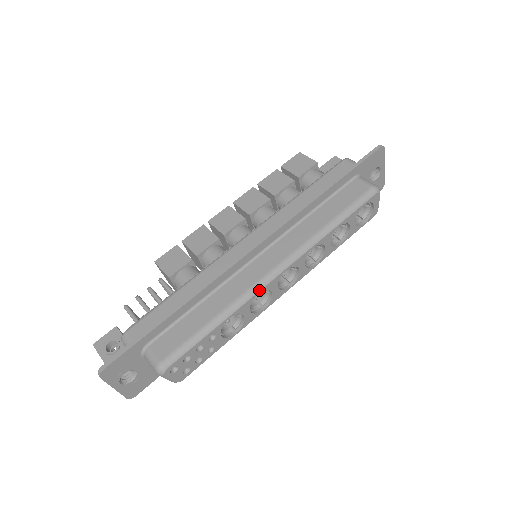
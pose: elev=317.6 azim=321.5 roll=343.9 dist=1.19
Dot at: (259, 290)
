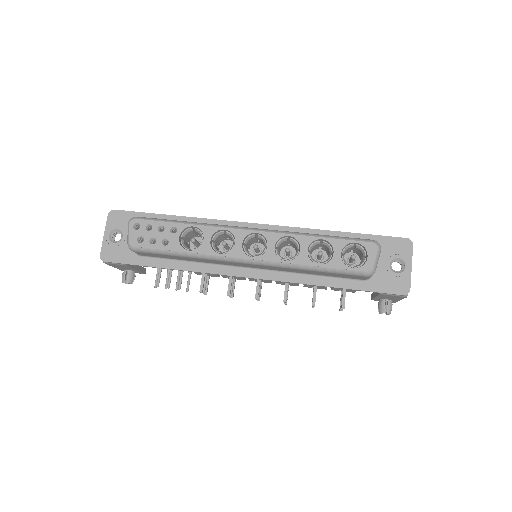
Dot at: (227, 227)
